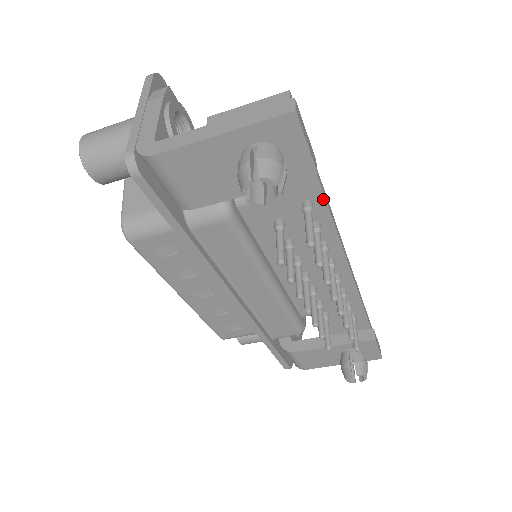
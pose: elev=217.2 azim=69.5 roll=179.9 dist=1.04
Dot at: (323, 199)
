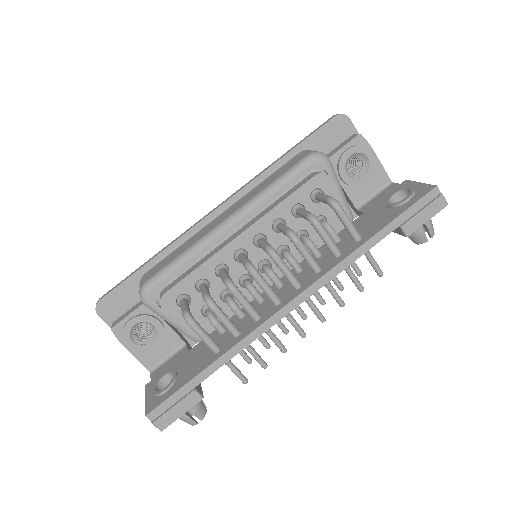
Dot at: (224, 363)
